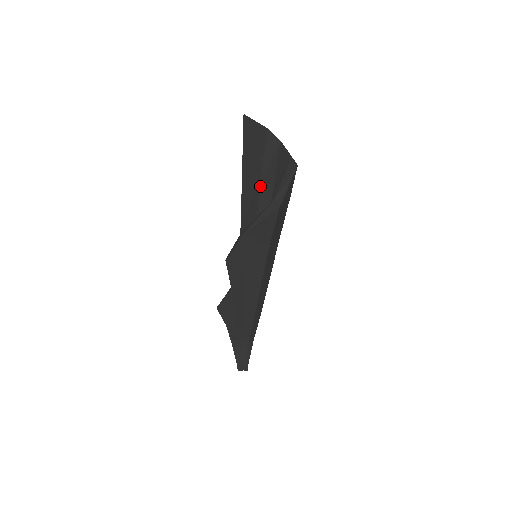
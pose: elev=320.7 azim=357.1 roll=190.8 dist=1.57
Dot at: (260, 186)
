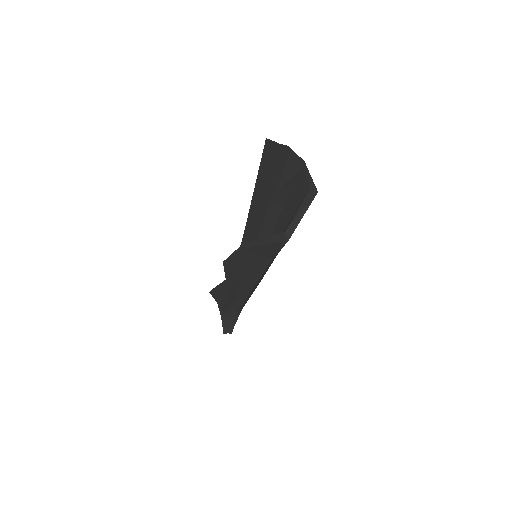
Dot at: (272, 197)
